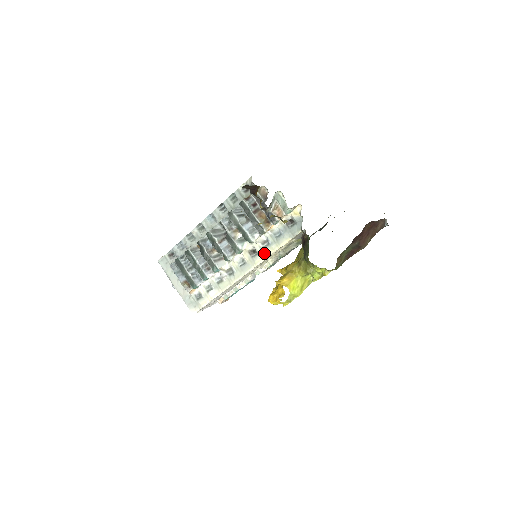
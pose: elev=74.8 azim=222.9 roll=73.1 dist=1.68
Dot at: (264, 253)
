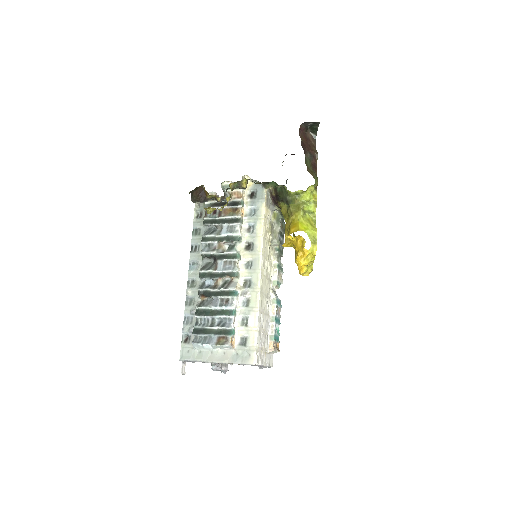
Dot at: (257, 236)
